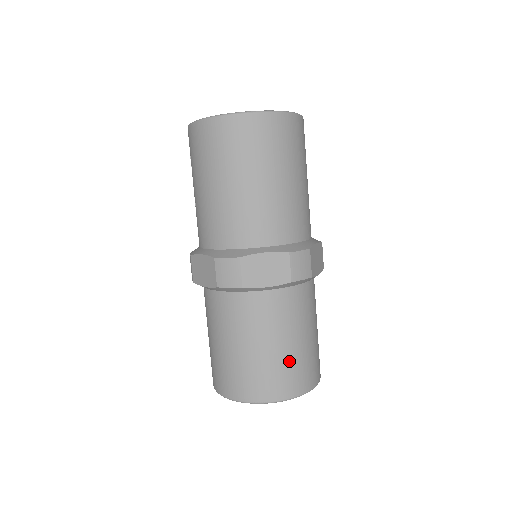
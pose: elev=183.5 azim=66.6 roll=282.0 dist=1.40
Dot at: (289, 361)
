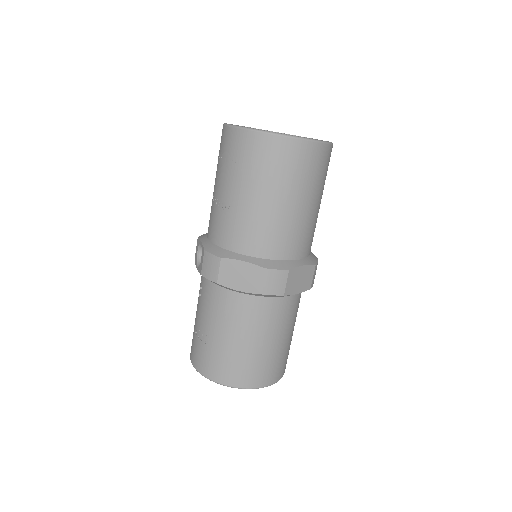
Dot at: (287, 350)
